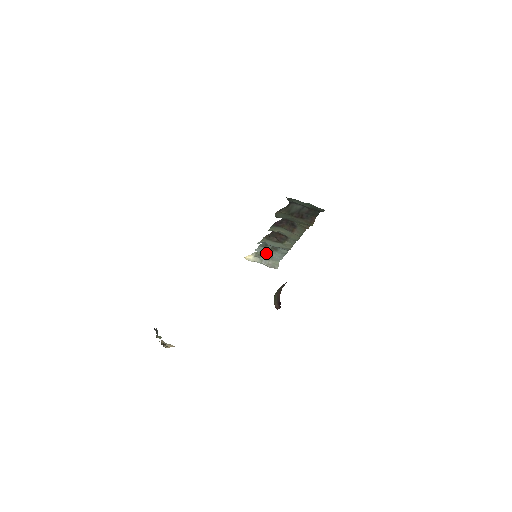
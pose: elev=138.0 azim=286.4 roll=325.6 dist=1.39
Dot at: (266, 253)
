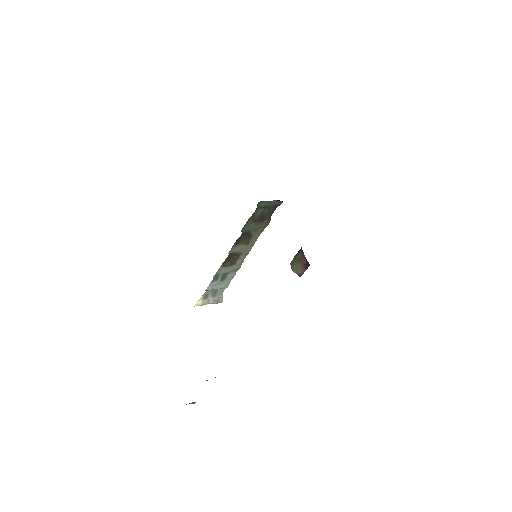
Dot at: (215, 288)
